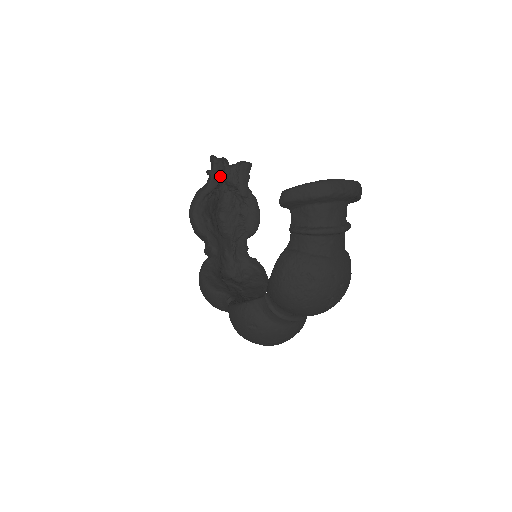
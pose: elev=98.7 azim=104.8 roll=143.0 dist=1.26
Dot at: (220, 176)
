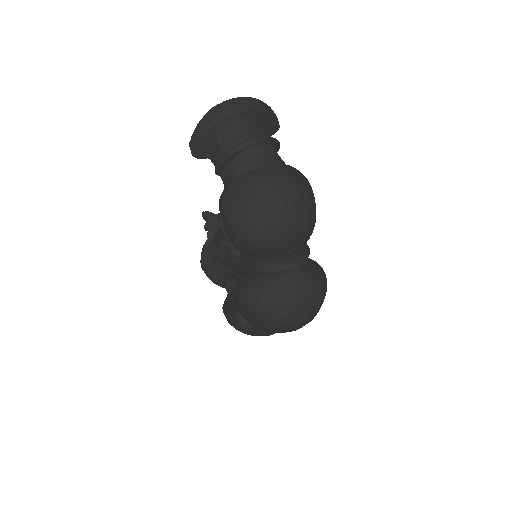
Dot at: (216, 224)
